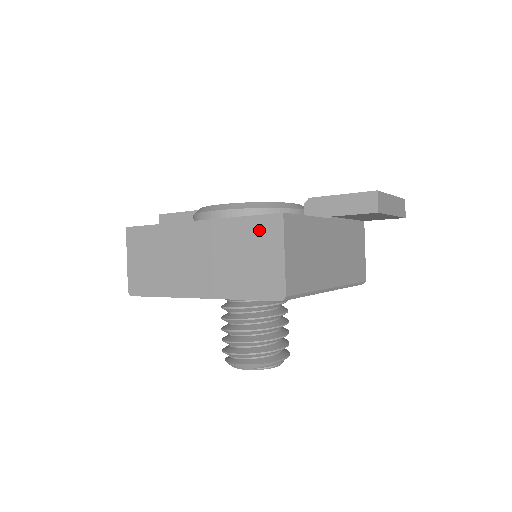
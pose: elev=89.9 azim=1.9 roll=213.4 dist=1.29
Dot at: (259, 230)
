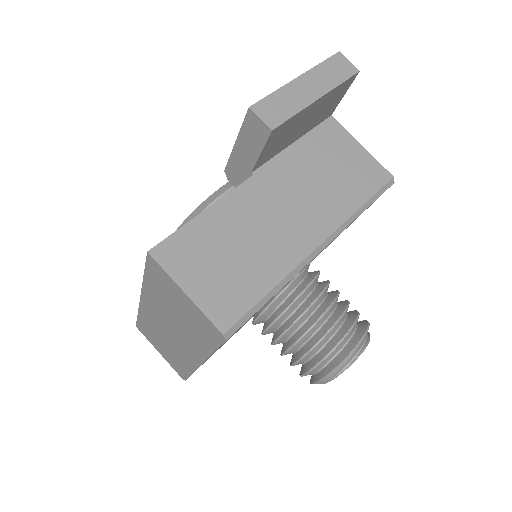
Dot at: (158, 280)
